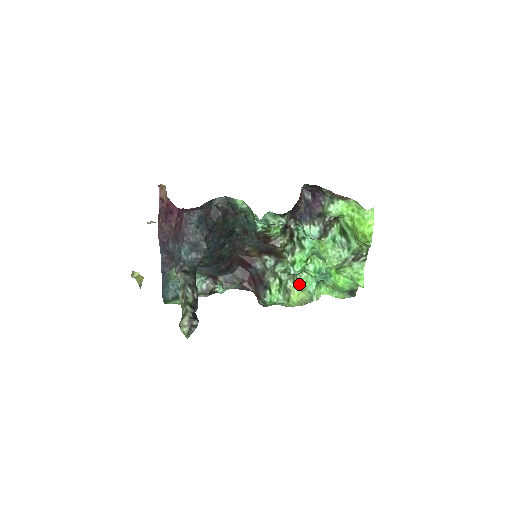
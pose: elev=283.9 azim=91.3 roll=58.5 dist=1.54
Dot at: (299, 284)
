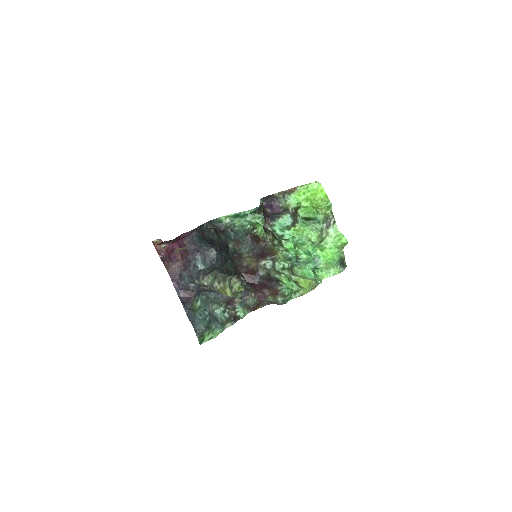
Dot at: (300, 276)
